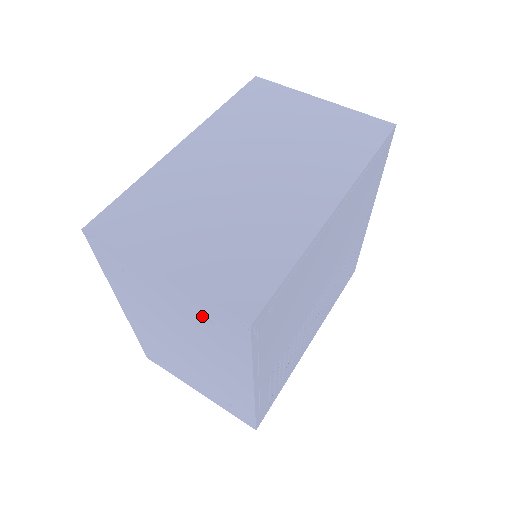
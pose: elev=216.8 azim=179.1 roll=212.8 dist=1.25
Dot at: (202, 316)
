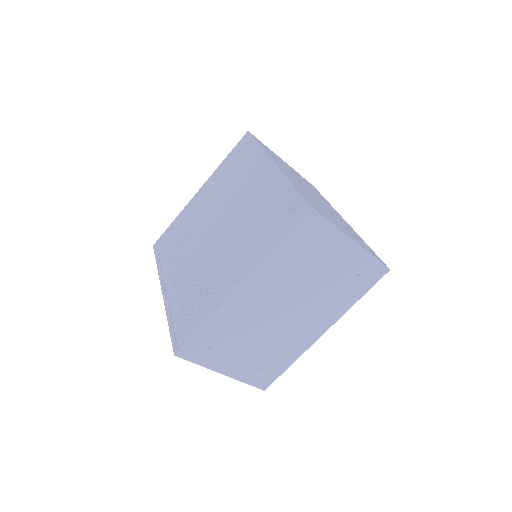
Dot at: (354, 271)
